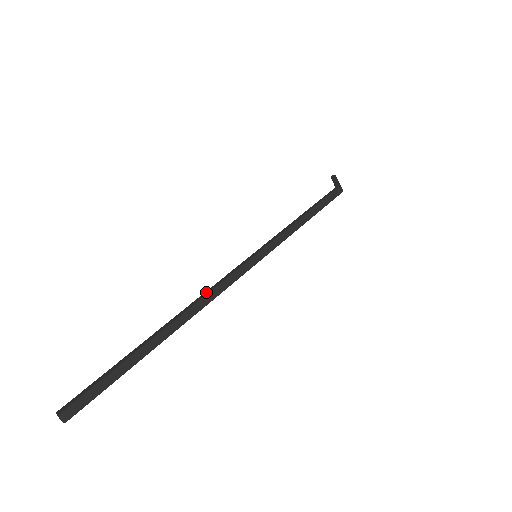
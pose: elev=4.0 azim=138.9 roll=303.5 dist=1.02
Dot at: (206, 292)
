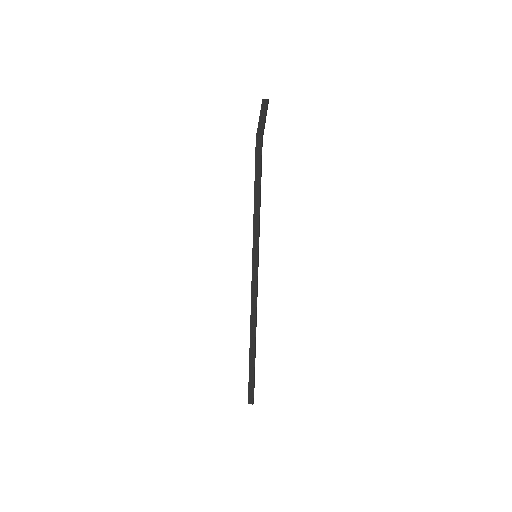
Dot at: (251, 306)
